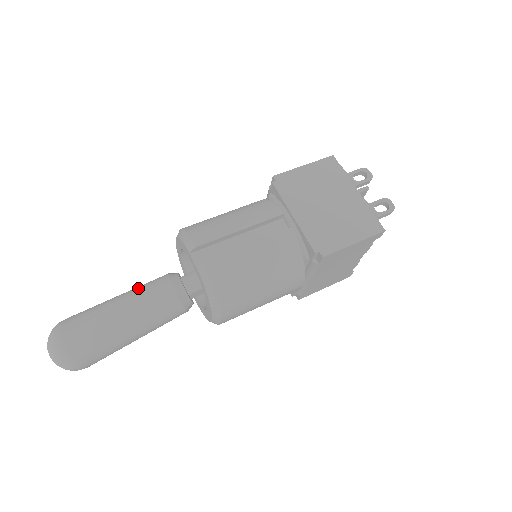
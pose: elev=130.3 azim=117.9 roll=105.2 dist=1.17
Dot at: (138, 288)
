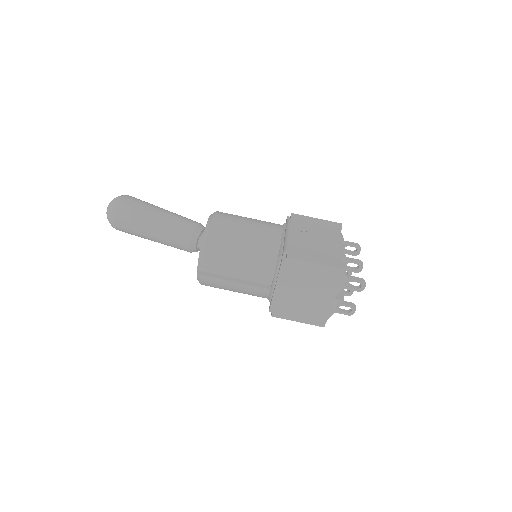
Dot at: (170, 226)
